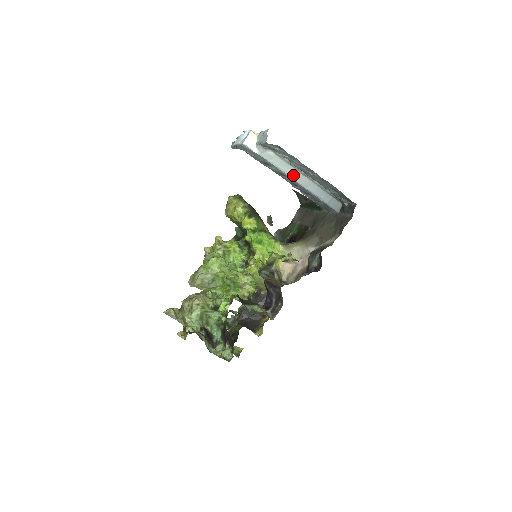
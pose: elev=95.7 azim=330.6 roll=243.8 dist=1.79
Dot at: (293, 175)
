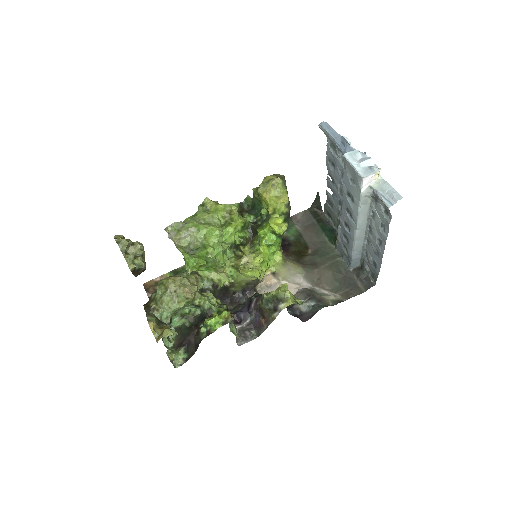
Dot at: (360, 226)
